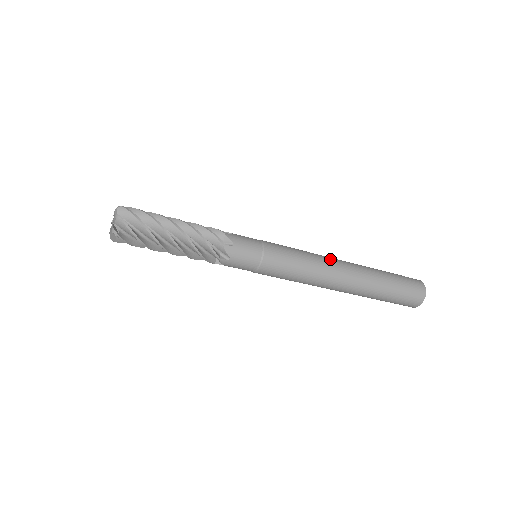
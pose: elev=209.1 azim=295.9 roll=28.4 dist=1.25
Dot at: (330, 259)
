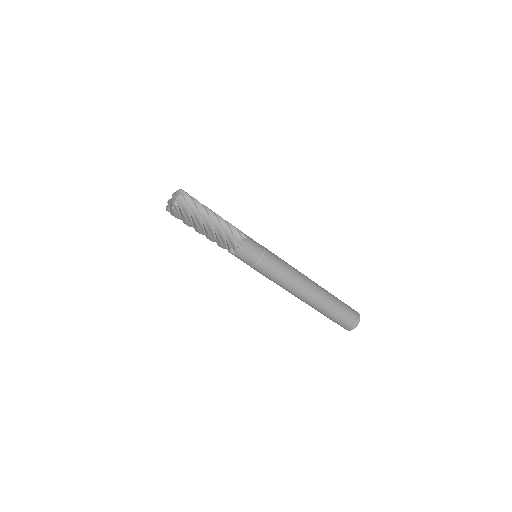
Dot at: occluded
